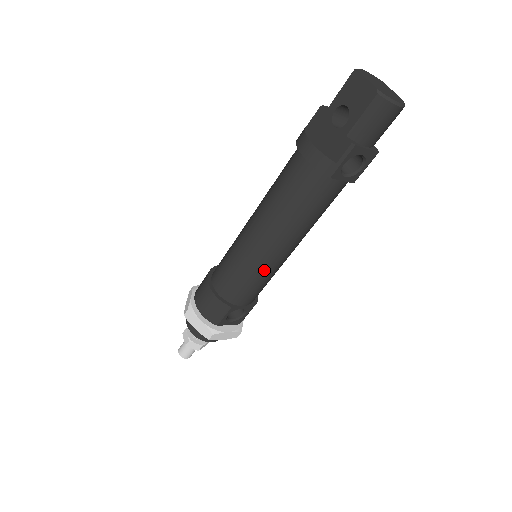
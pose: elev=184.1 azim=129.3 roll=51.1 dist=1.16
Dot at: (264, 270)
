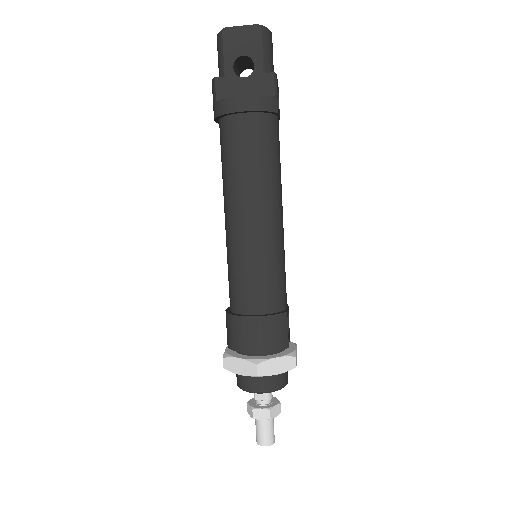
Dot at: (282, 248)
